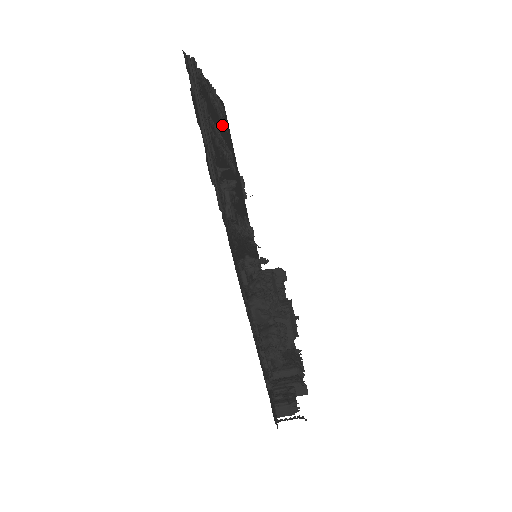
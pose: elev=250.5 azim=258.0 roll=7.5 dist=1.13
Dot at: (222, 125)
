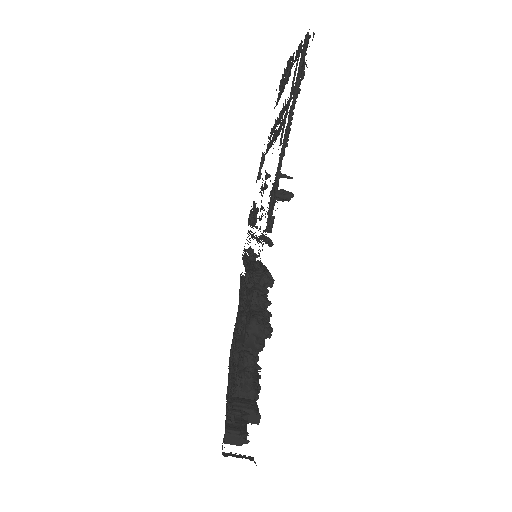
Dot at: occluded
